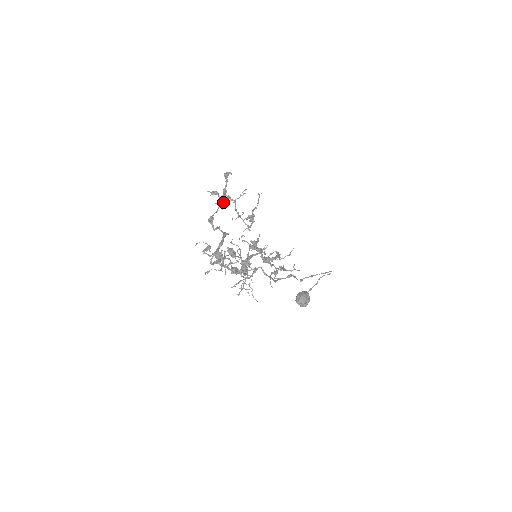
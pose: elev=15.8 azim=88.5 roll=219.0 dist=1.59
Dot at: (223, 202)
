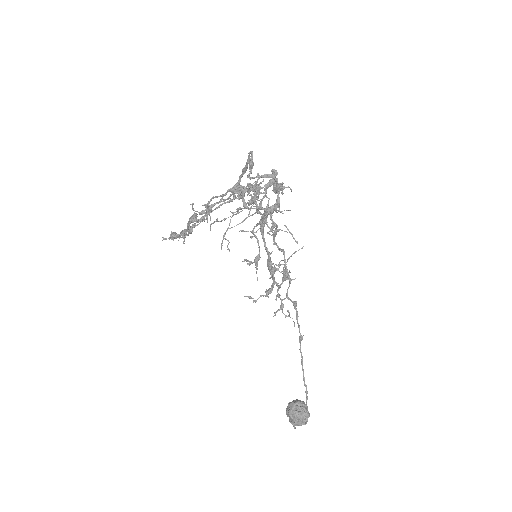
Dot at: (204, 211)
